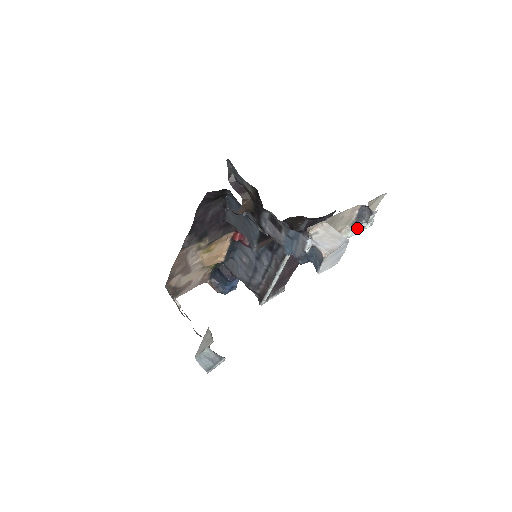
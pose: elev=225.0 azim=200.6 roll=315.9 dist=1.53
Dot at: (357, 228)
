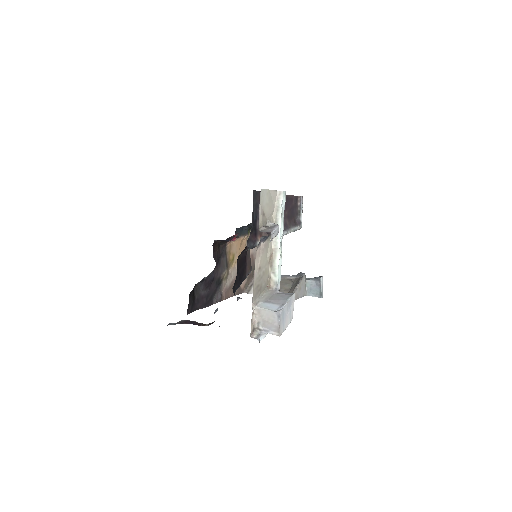
Dot at: (278, 224)
